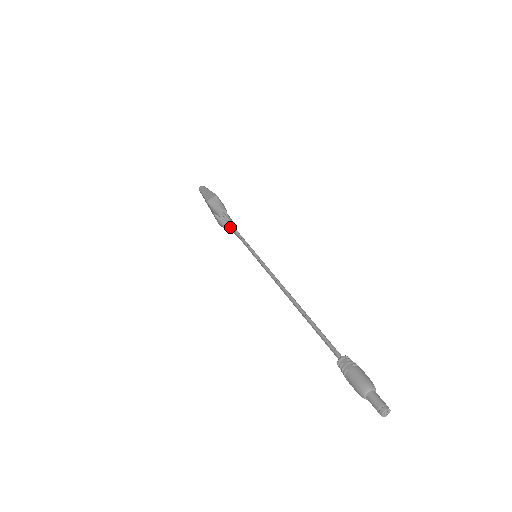
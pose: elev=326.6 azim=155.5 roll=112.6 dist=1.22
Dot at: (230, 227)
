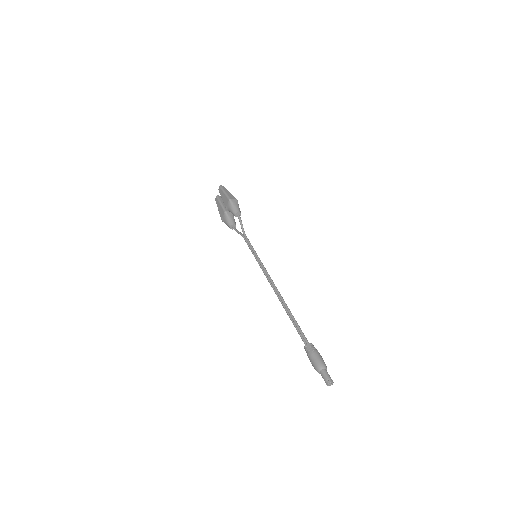
Dot at: (234, 226)
